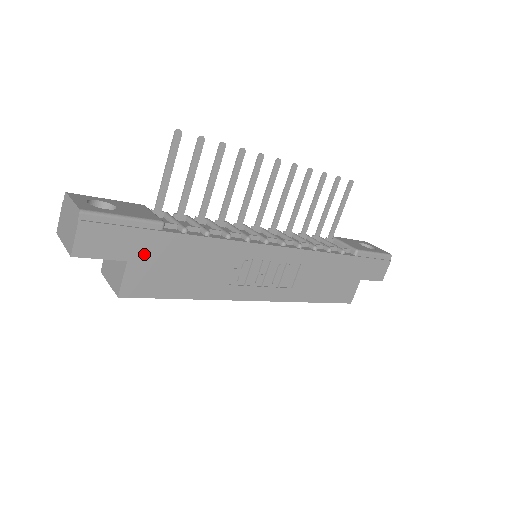
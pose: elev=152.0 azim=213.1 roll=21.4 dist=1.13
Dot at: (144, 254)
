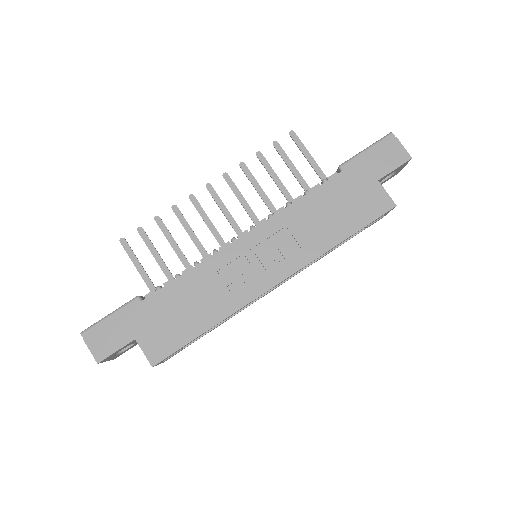
Dot at: (142, 326)
